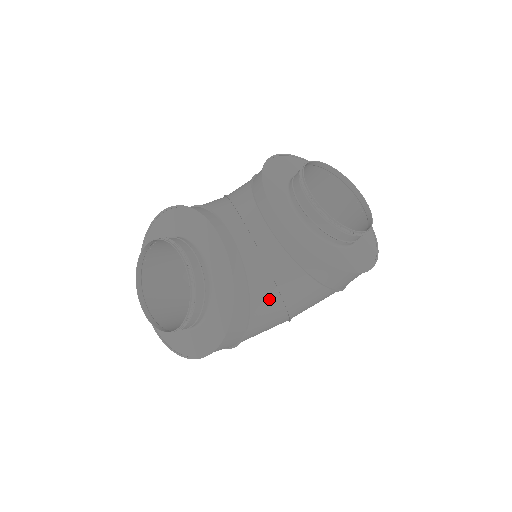
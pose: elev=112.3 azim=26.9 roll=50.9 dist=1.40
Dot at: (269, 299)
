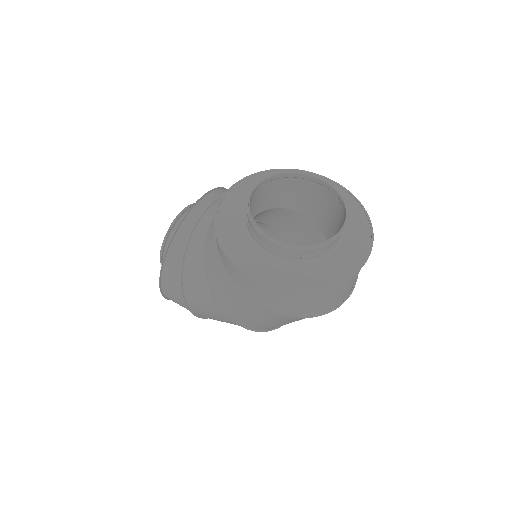
Dot at: (198, 266)
